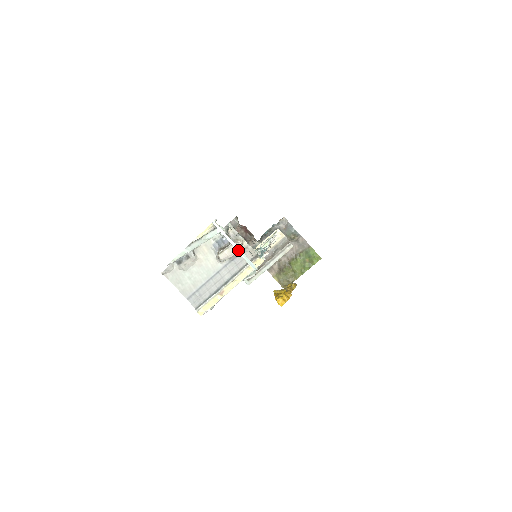
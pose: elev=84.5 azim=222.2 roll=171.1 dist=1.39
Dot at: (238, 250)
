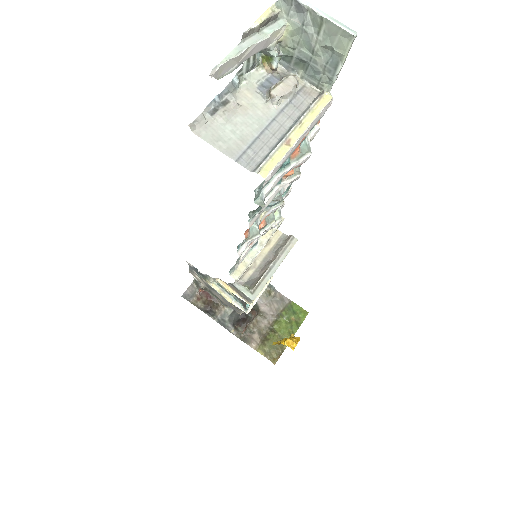
Dot at: (323, 14)
